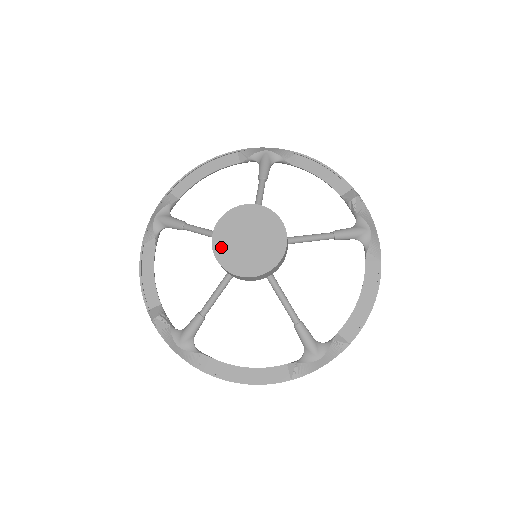
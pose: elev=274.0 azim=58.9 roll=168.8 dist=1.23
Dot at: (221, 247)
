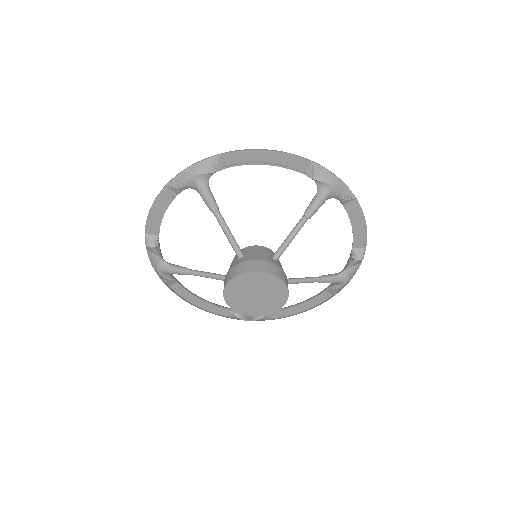
Dot at: (233, 289)
